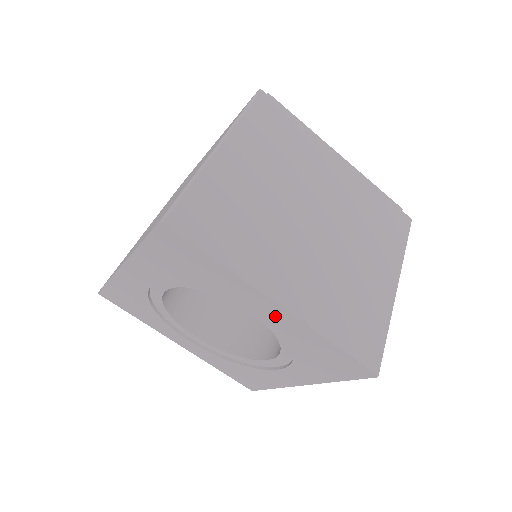
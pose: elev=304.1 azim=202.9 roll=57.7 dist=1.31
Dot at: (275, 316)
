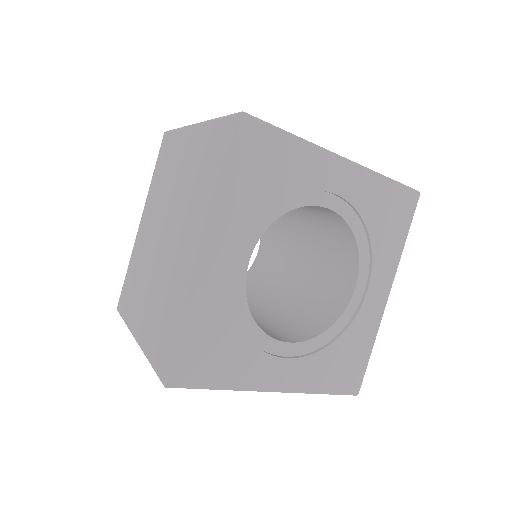
Dot at: (345, 181)
